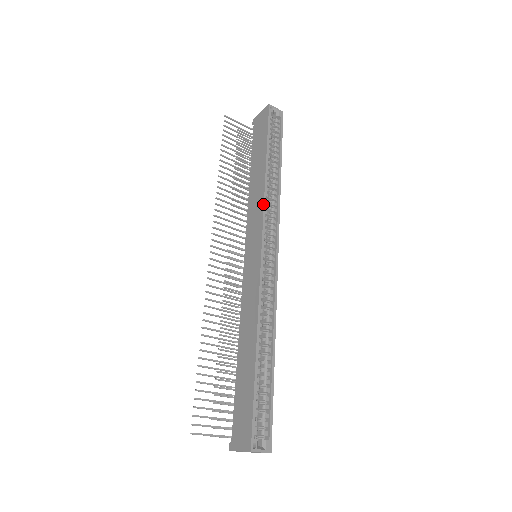
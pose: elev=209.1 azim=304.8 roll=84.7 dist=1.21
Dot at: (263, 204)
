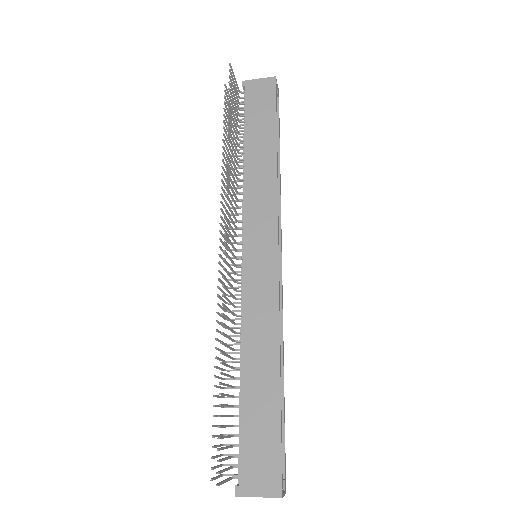
Dot at: (277, 199)
